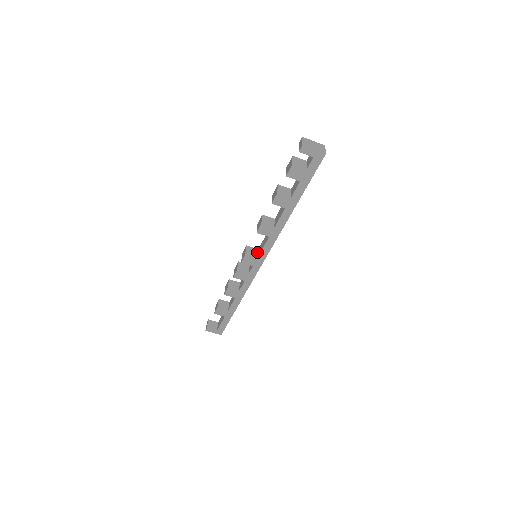
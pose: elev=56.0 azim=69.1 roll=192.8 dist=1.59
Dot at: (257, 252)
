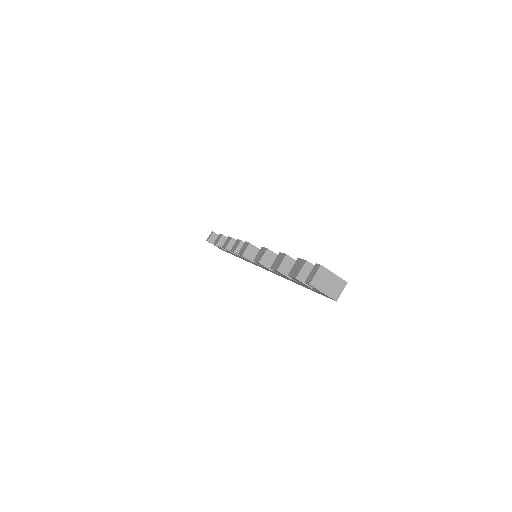
Dot at: occluded
